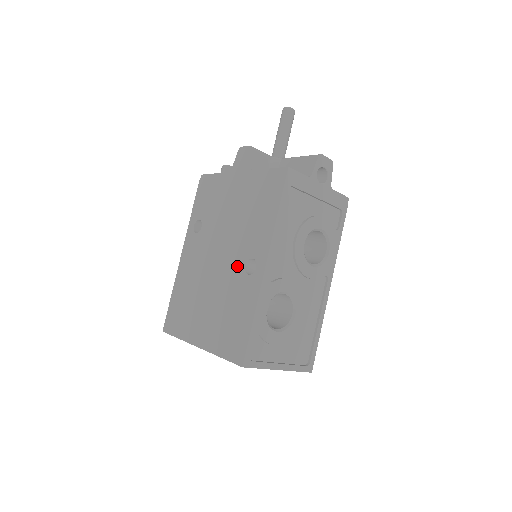
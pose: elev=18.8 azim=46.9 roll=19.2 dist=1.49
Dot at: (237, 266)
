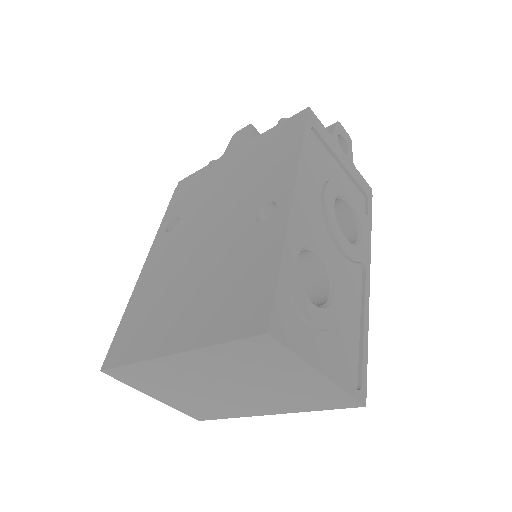
Dot at: (242, 223)
